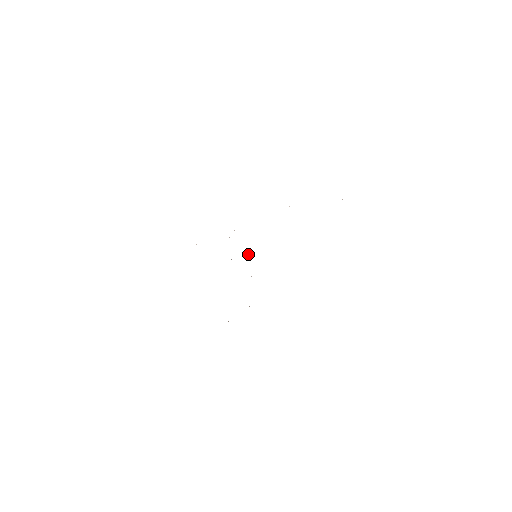
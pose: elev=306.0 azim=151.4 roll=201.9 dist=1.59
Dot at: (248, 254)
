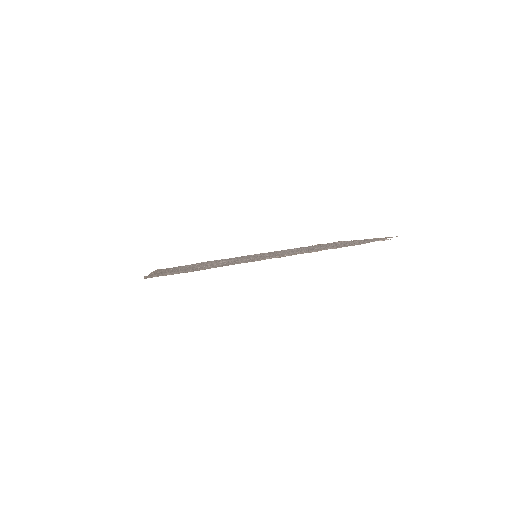
Dot at: occluded
